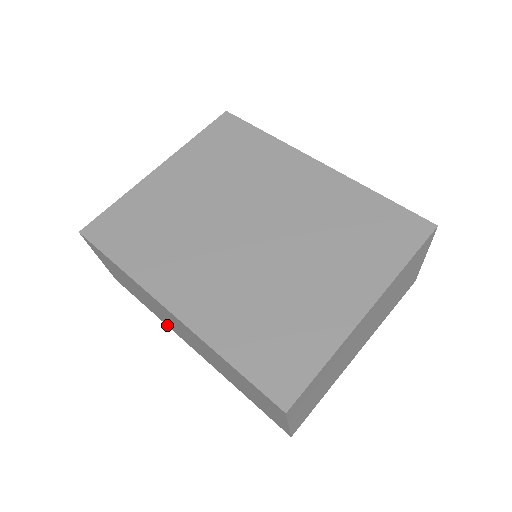
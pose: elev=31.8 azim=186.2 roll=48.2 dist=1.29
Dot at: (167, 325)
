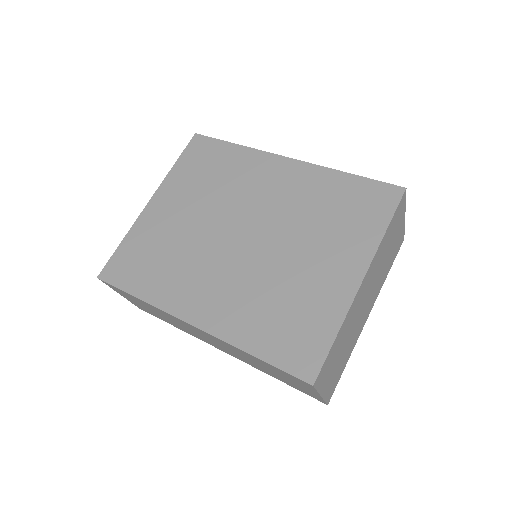
Dot at: occluded
